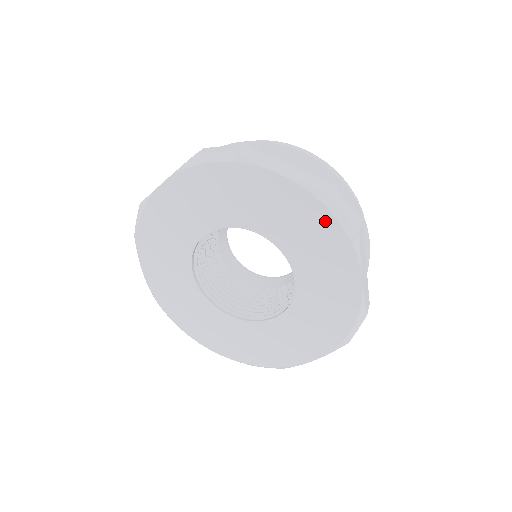
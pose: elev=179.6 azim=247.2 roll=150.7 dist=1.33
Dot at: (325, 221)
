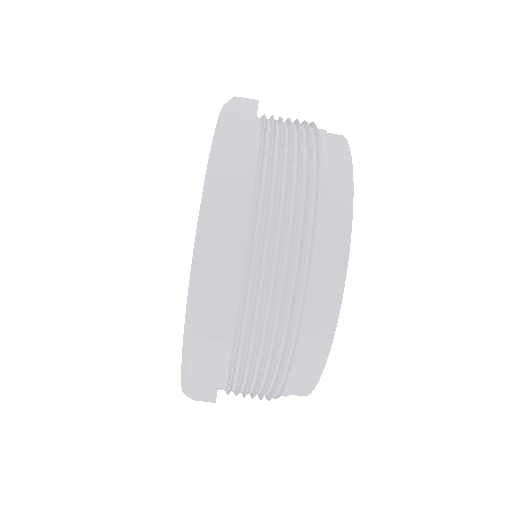
Dot at: occluded
